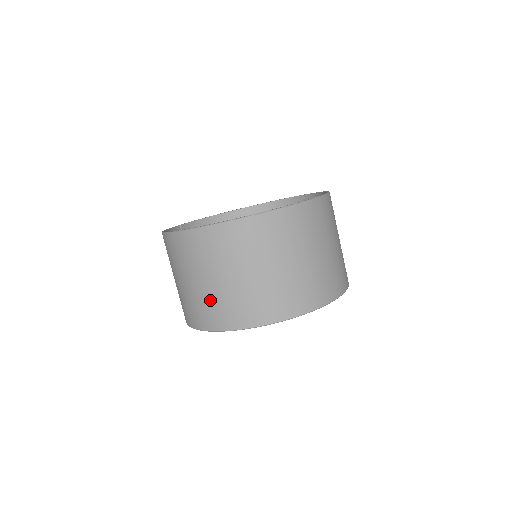
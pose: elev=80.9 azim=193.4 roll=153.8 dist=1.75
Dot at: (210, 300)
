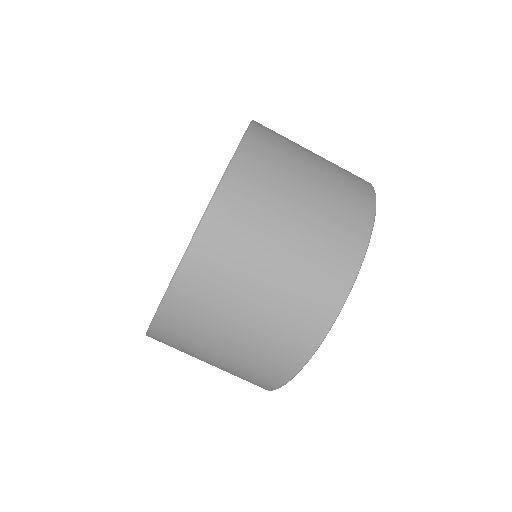
Dot at: (302, 275)
